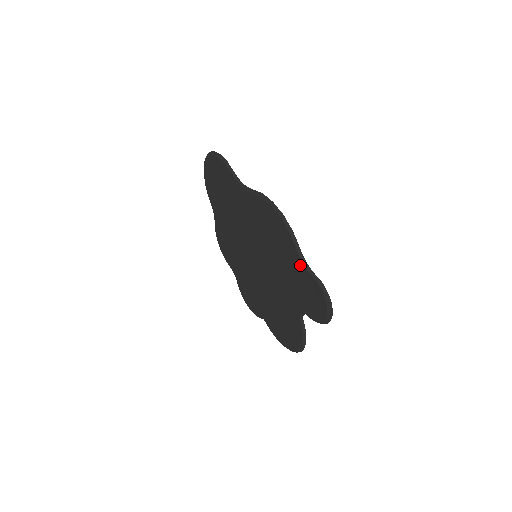
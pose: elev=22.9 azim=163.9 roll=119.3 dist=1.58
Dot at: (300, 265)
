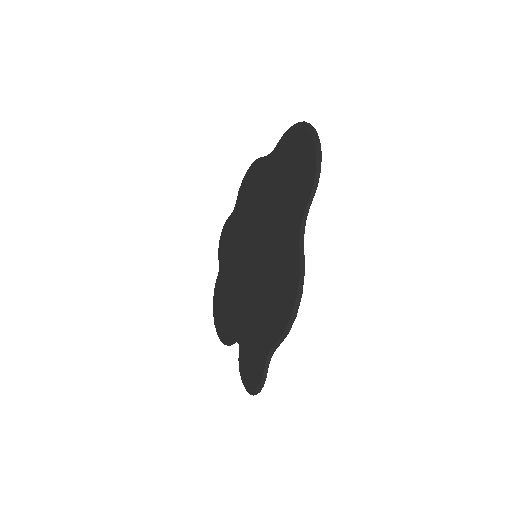
Dot at: (267, 348)
